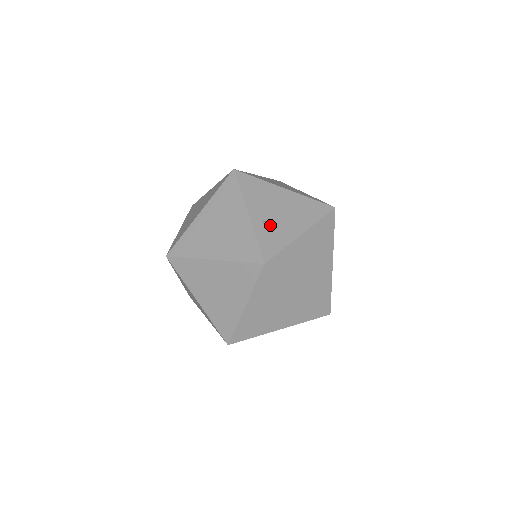
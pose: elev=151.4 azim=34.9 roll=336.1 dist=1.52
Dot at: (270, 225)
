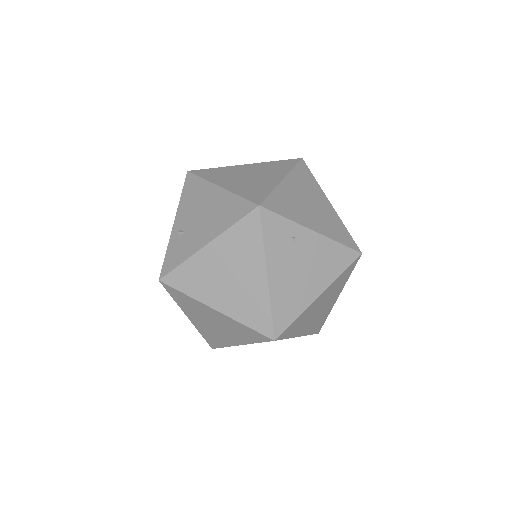
Dot at: (184, 235)
